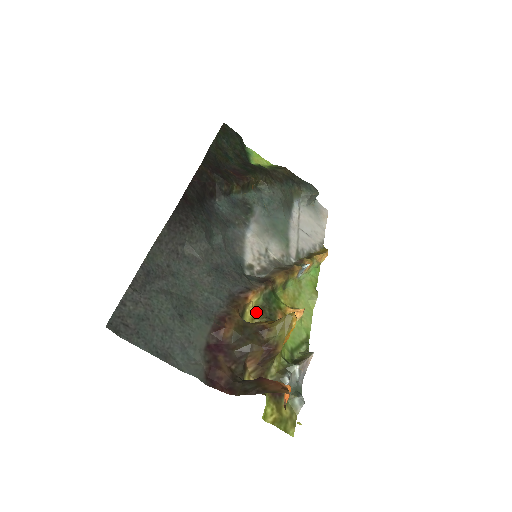
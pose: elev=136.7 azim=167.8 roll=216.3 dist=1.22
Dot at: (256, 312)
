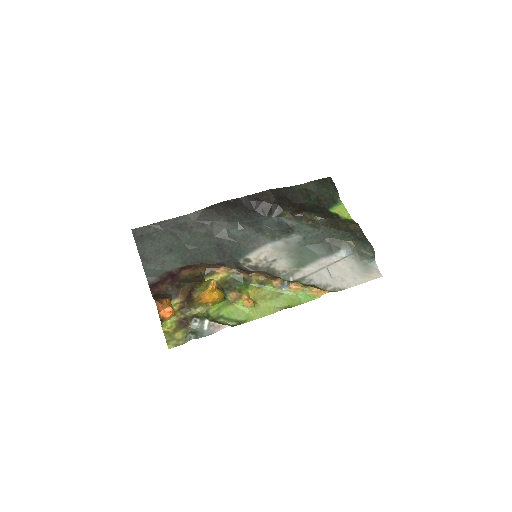
Dot at: (219, 281)
